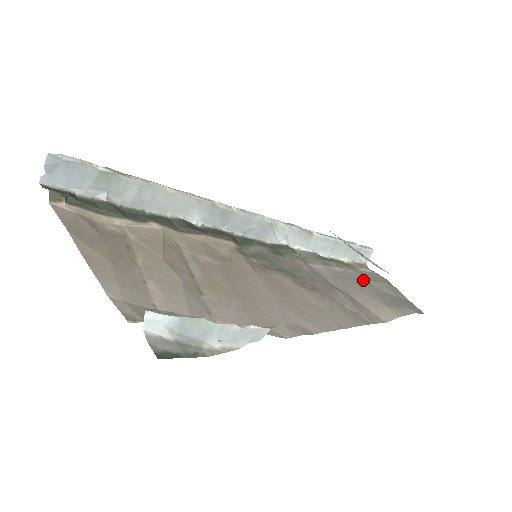
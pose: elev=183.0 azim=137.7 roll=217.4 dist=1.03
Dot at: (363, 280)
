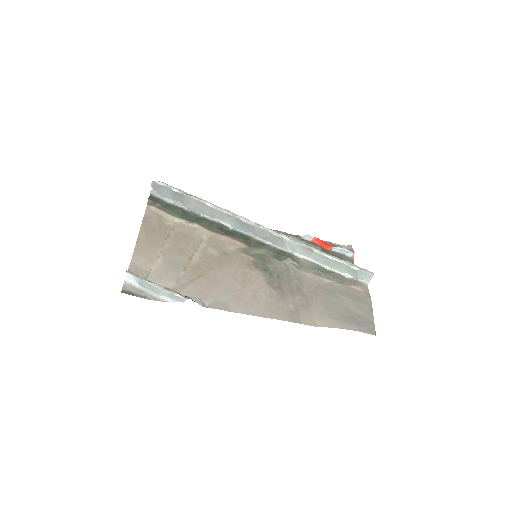
Dot at: (338, 294)
